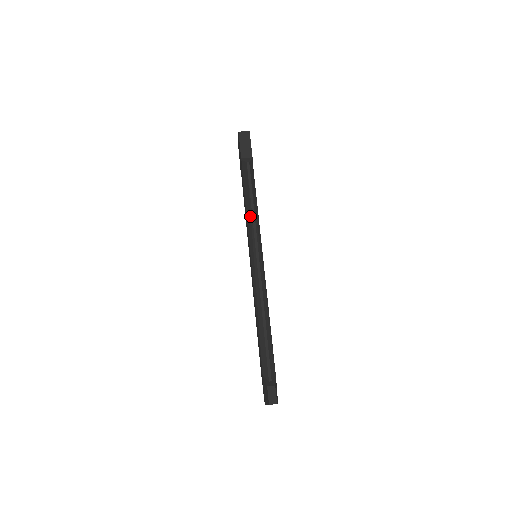
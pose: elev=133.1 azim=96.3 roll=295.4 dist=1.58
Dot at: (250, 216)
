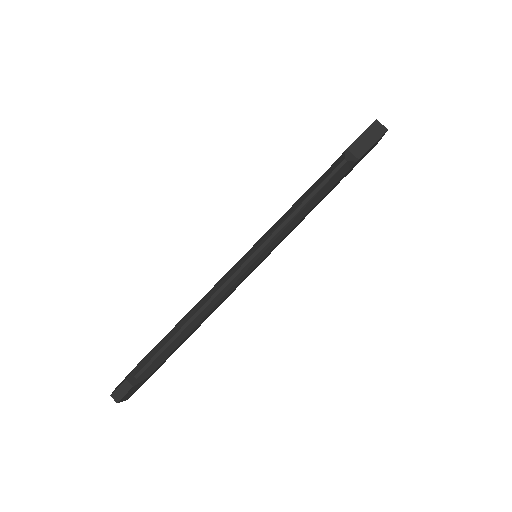
Dot at: (287, 215)
